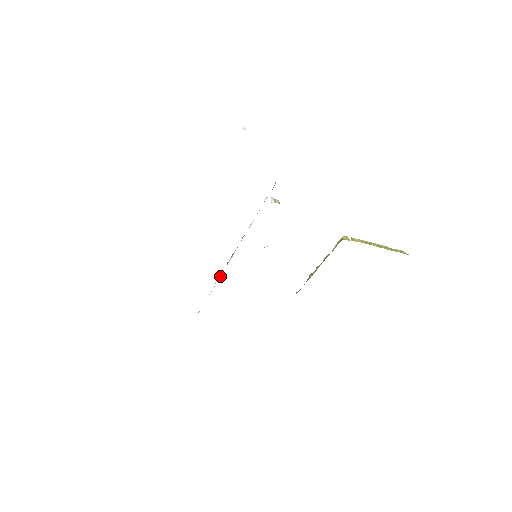
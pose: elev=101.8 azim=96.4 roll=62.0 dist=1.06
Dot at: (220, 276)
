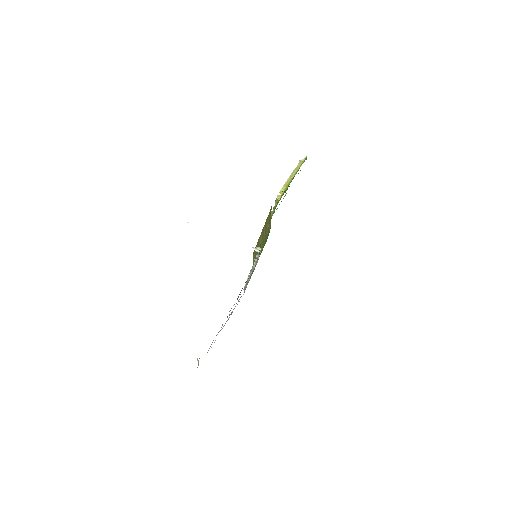
Dot at: occluded
